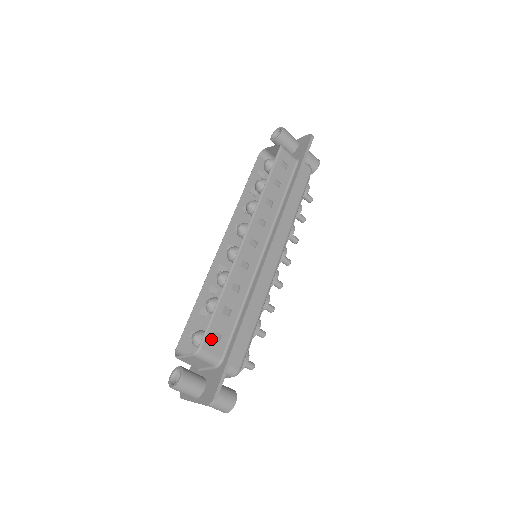
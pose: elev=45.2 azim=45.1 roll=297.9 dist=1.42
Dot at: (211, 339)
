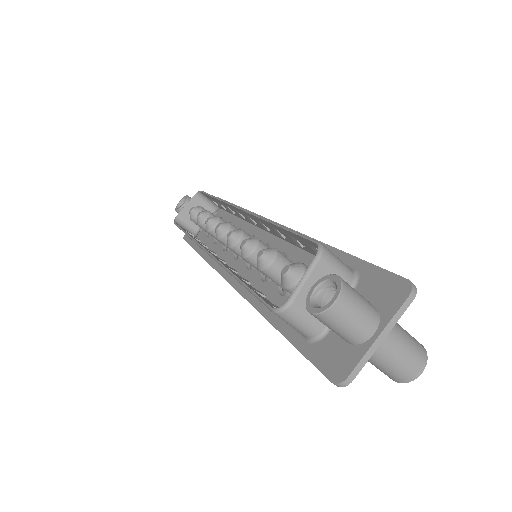
Dot at: occluded
